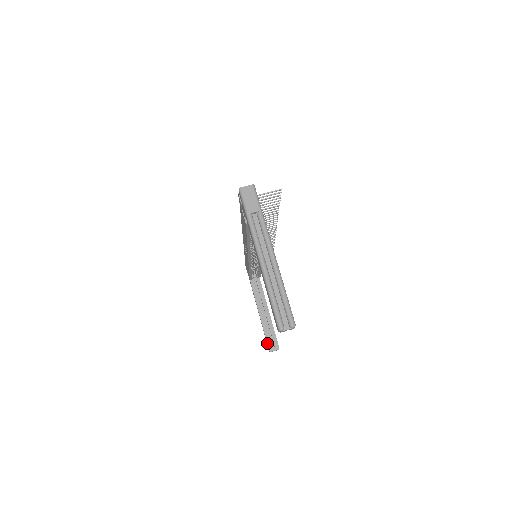
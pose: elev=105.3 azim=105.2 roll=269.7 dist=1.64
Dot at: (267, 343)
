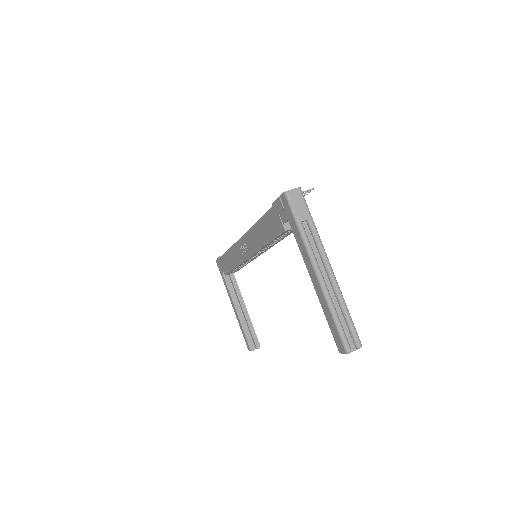
Dot at: (247, 342)
